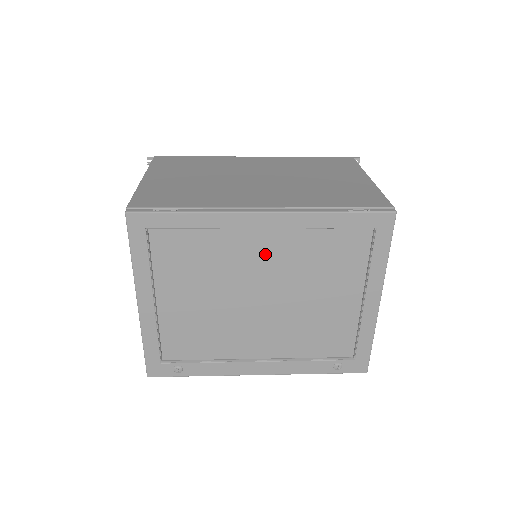
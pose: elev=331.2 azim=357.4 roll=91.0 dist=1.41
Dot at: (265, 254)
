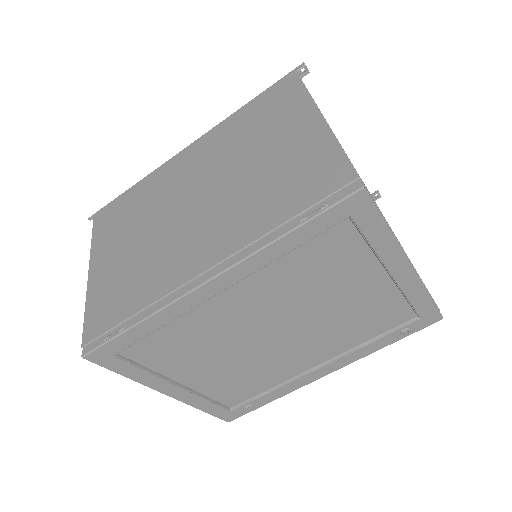
Dot at: (245, 304)
